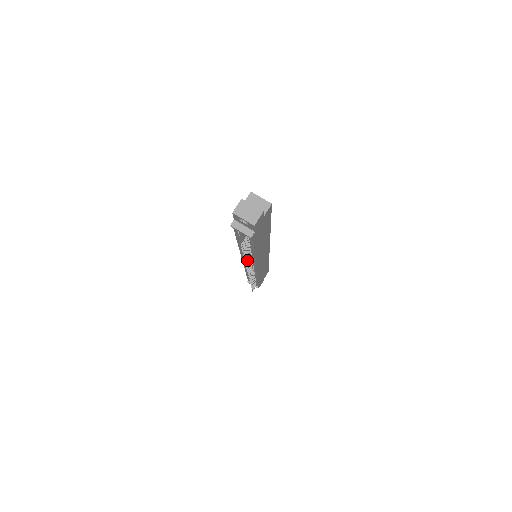
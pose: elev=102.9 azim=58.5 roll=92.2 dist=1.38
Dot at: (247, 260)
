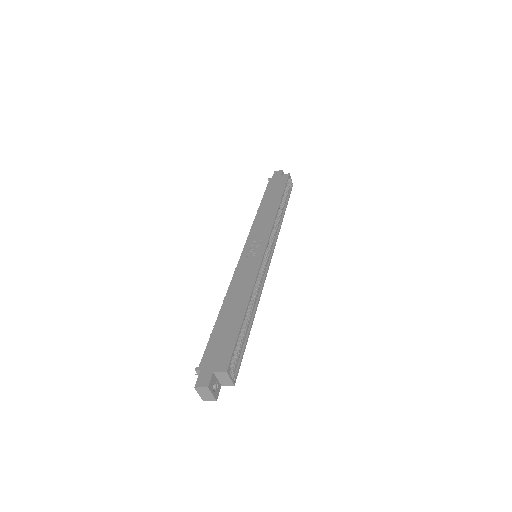
Dot at: occluded
